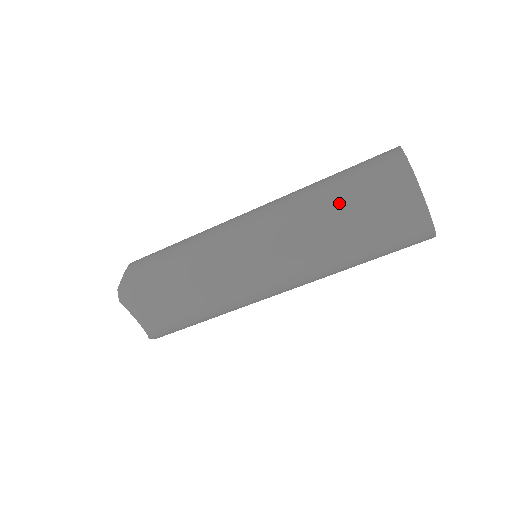
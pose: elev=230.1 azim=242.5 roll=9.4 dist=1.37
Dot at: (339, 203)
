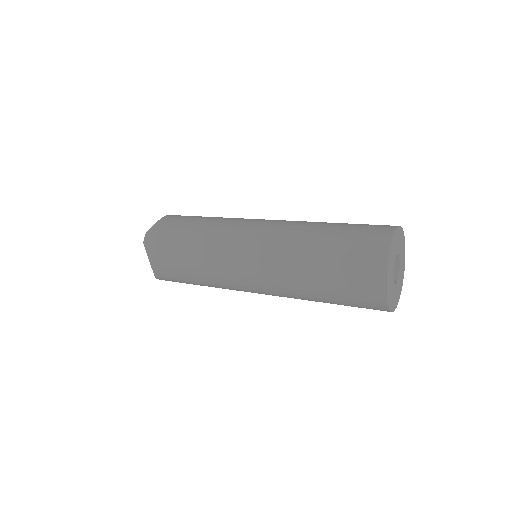
Dot at: (323, 251)
